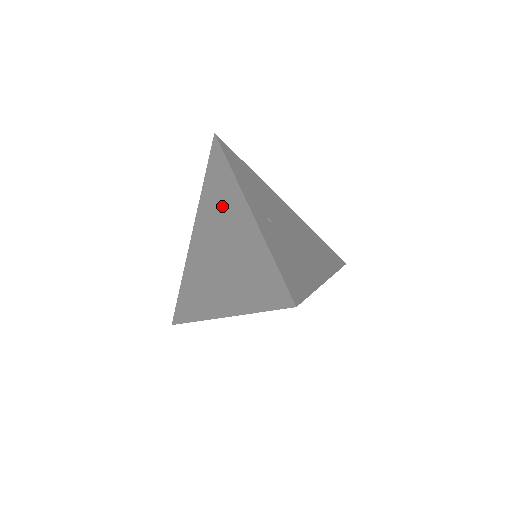
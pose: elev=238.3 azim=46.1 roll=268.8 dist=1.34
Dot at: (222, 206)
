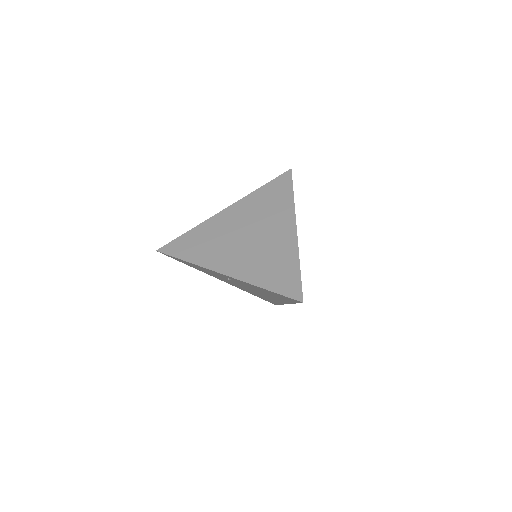
Dot at: (271, 212)
